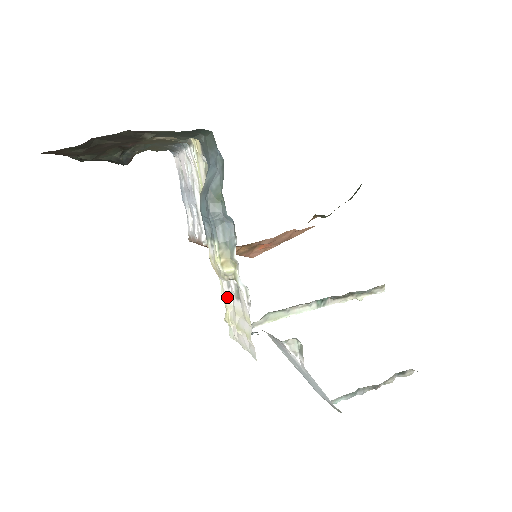
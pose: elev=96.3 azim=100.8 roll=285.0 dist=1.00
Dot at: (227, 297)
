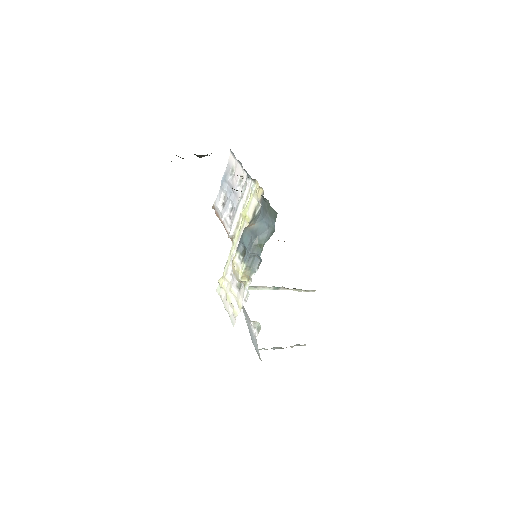
Dot at: (228, 274)
